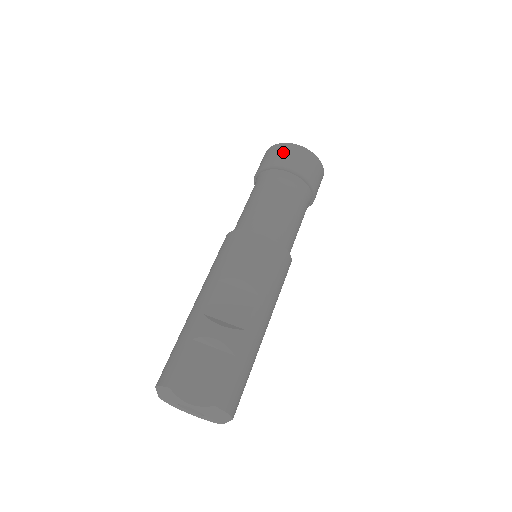
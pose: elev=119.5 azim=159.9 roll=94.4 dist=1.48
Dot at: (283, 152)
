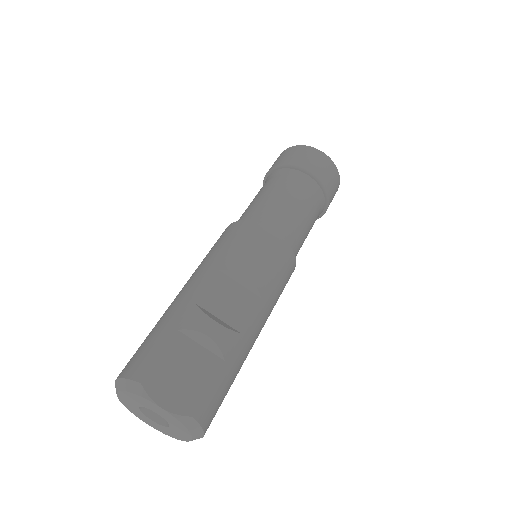
Dot at: (307, 154)
